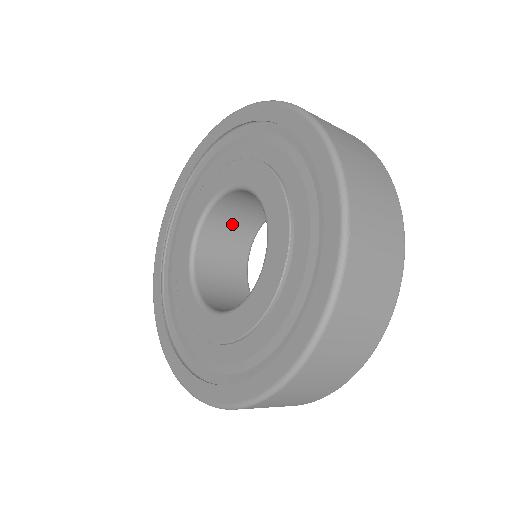
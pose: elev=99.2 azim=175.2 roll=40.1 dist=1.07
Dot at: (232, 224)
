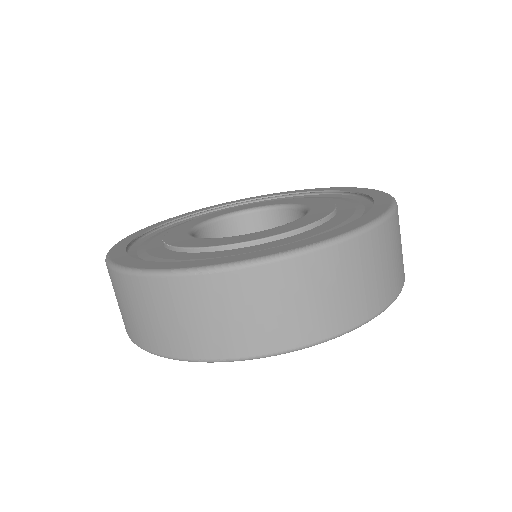
Dot at: occluded
